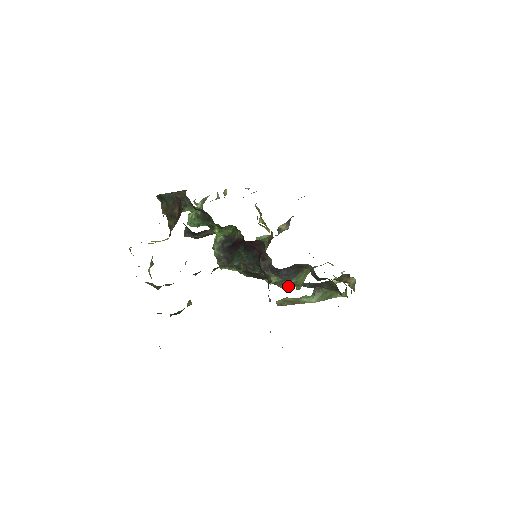
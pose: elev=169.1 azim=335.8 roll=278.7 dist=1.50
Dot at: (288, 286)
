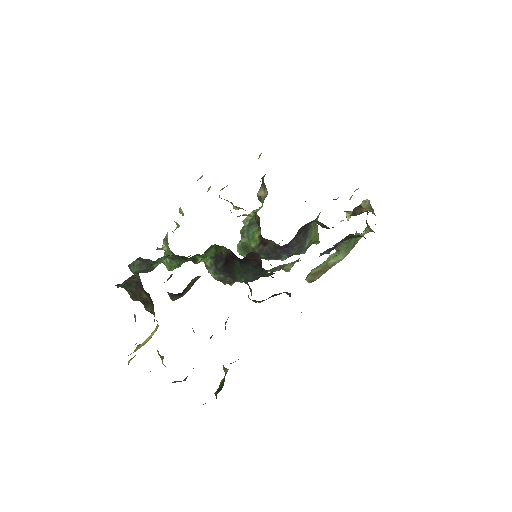
Dot at: (306, 249)
